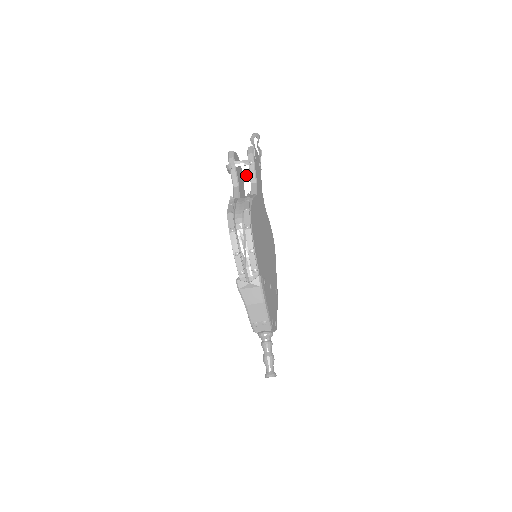
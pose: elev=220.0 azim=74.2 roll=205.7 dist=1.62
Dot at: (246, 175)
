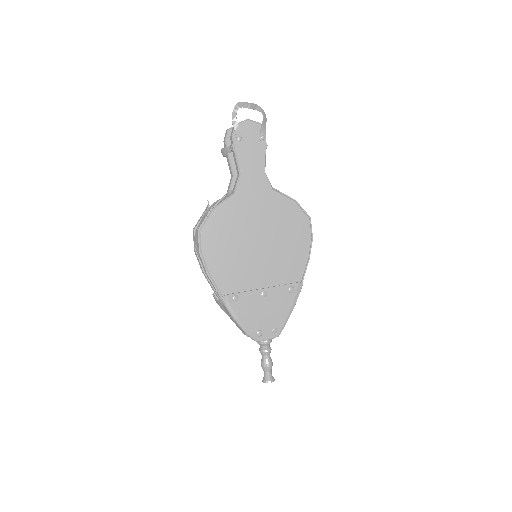
Dot at: occluded
